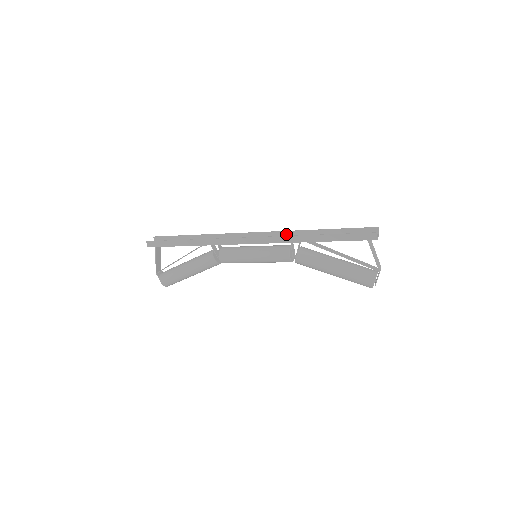
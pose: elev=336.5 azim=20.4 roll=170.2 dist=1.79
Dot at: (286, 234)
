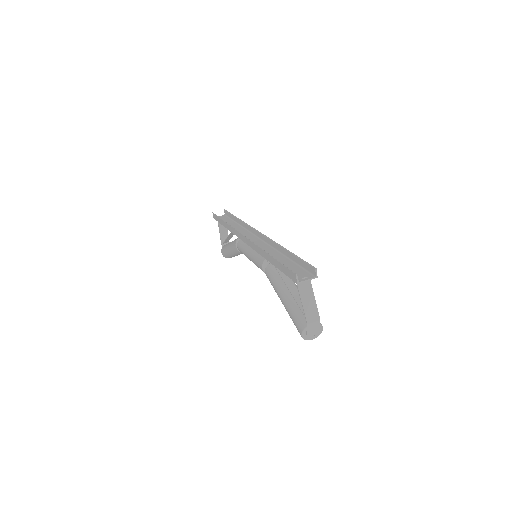
Dot at: (270, 242)
